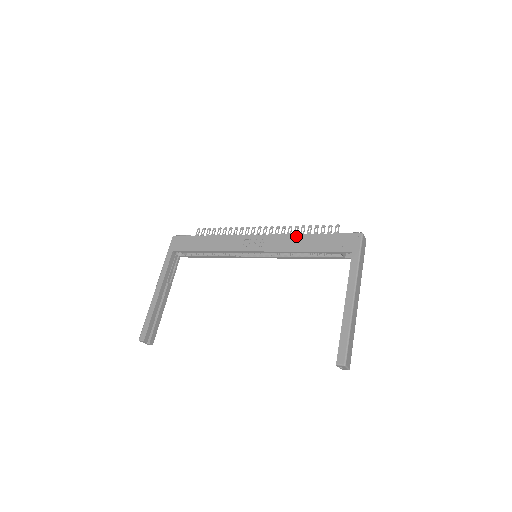
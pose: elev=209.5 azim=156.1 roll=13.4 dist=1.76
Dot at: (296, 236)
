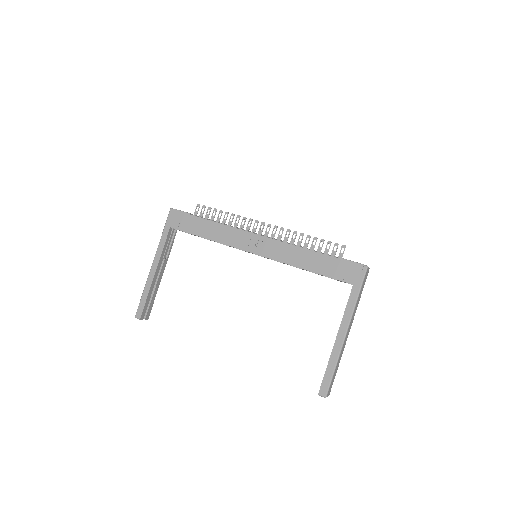
Dot at: (300, 249)
